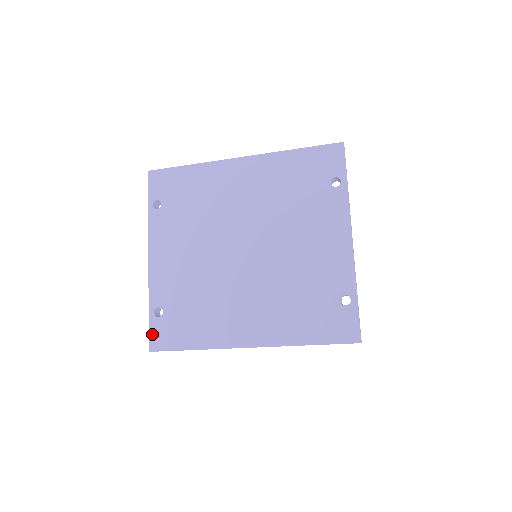
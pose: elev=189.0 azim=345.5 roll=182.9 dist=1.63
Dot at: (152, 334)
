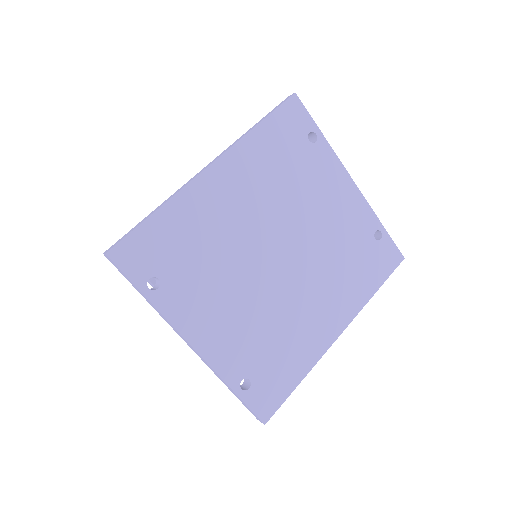
Dot at: (255, 408)
